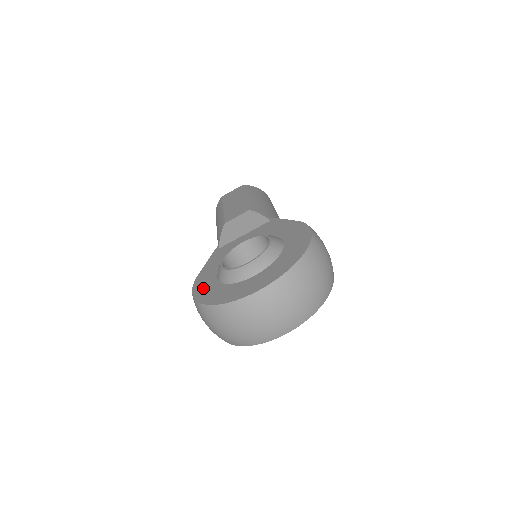
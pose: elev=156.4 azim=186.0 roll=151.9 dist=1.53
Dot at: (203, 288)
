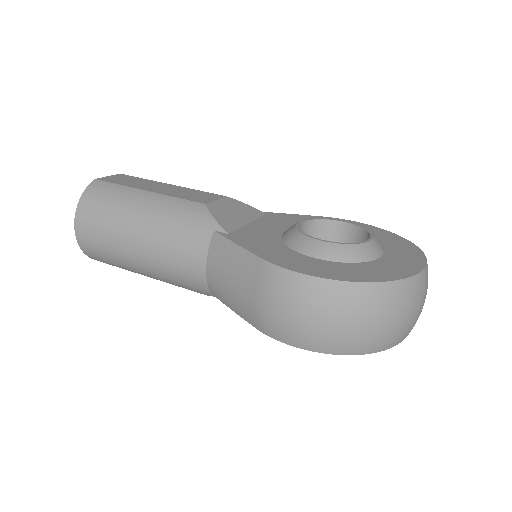
Dot at: (320, 269)
